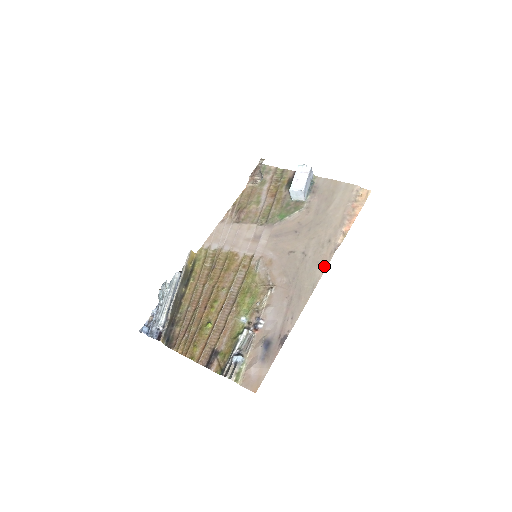
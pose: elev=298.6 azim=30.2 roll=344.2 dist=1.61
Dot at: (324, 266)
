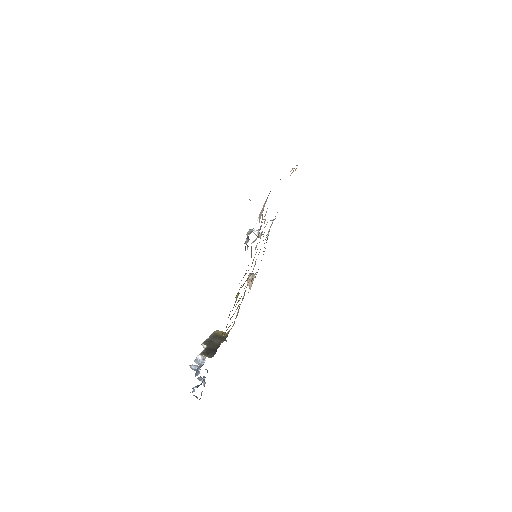
Dot at: occluded
